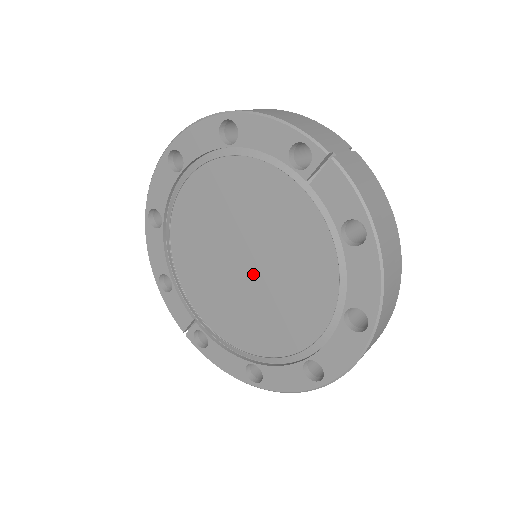
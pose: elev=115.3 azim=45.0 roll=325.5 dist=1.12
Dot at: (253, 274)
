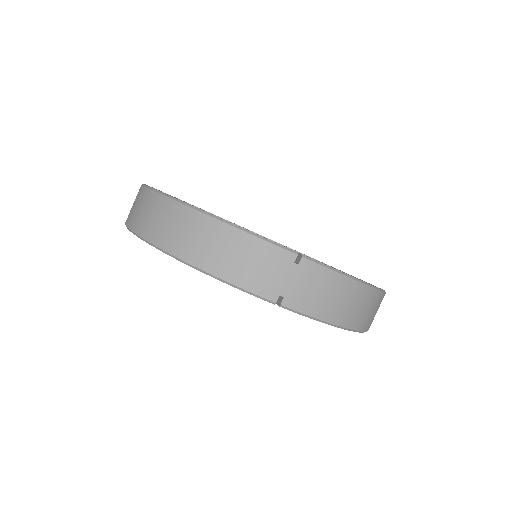
Dot at: occluded
